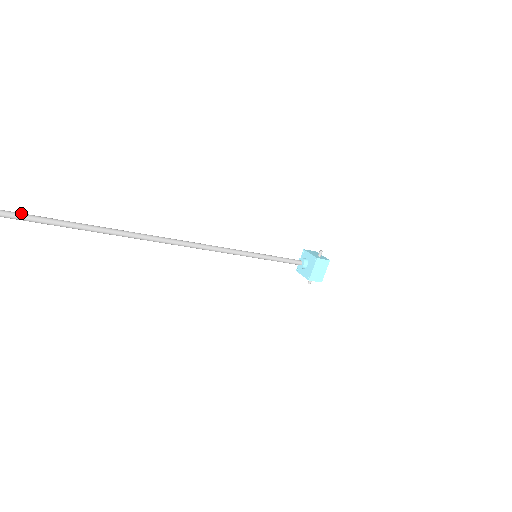
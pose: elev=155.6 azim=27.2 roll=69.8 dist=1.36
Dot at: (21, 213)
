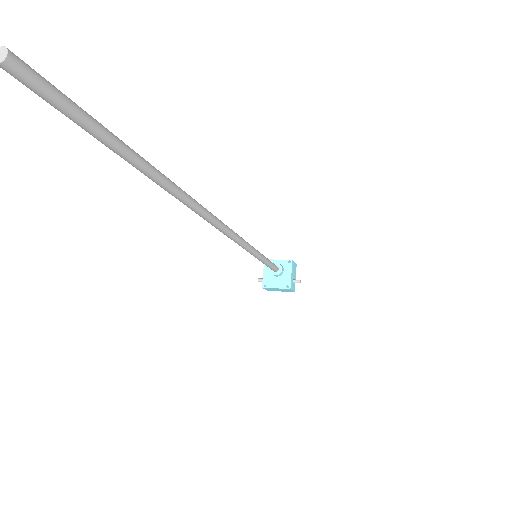
Dot at: (63, 97)
